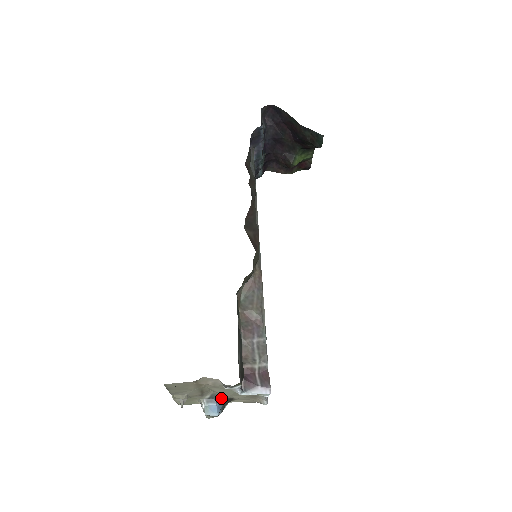
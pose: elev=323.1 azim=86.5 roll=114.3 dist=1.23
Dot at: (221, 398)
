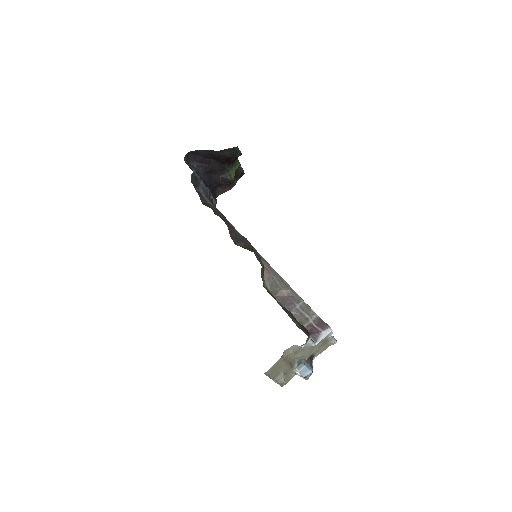
Dot at: (305, 360)
